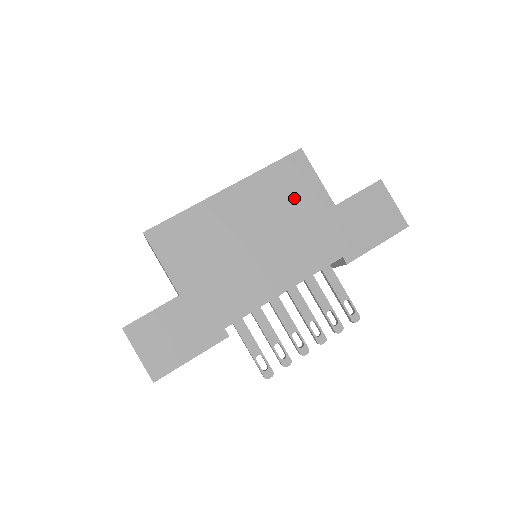
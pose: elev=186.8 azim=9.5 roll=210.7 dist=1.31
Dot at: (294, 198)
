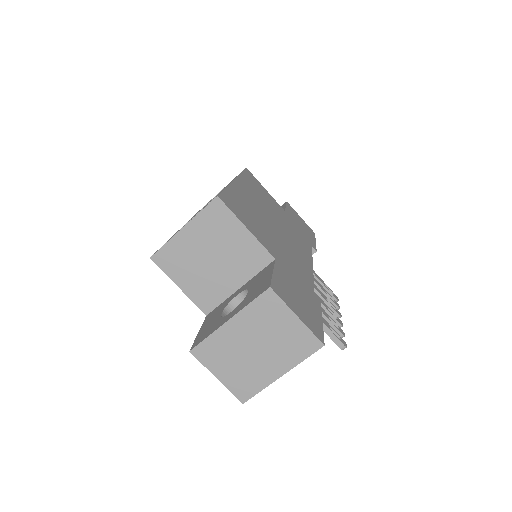
Dot at: (267, 199)
